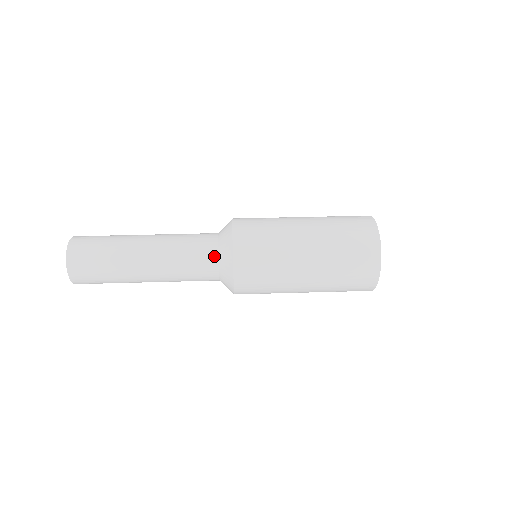
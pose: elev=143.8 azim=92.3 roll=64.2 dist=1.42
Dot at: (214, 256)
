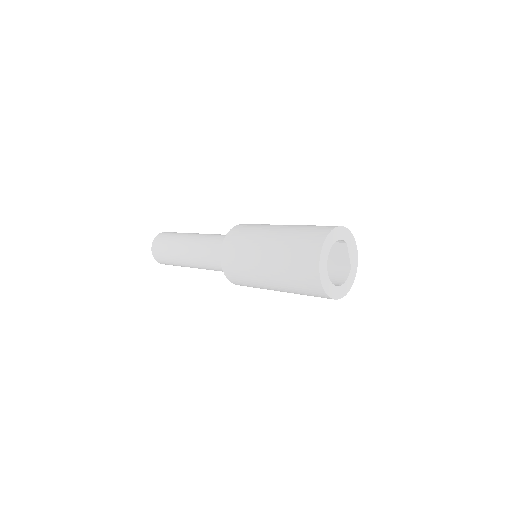
Dot at: (219, 258)
